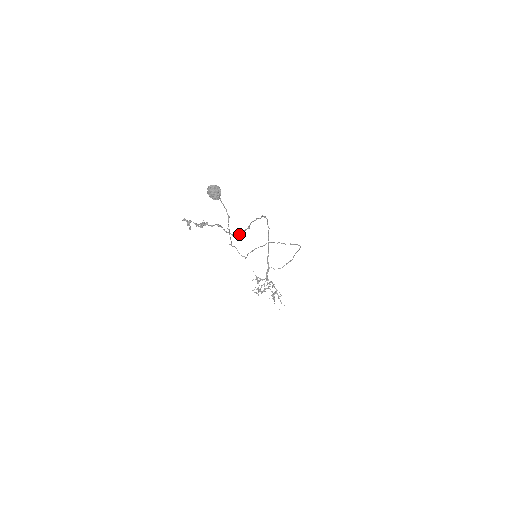
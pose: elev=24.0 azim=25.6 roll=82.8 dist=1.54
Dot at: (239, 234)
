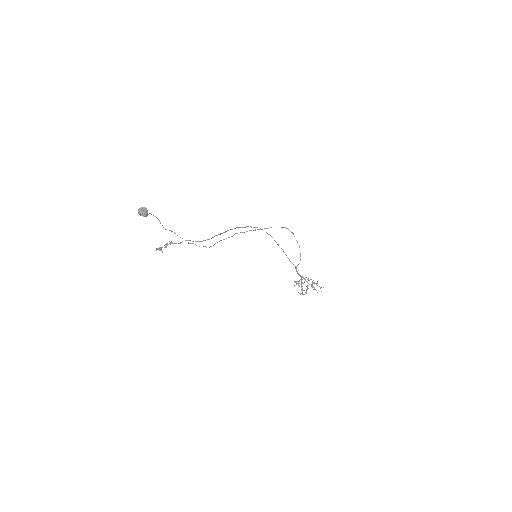
Dot at: (208, 239)
